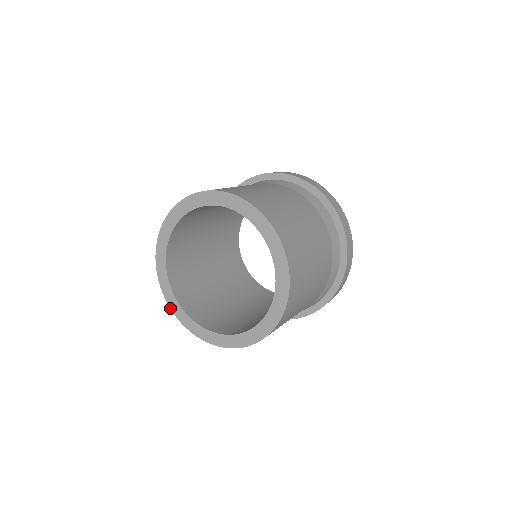
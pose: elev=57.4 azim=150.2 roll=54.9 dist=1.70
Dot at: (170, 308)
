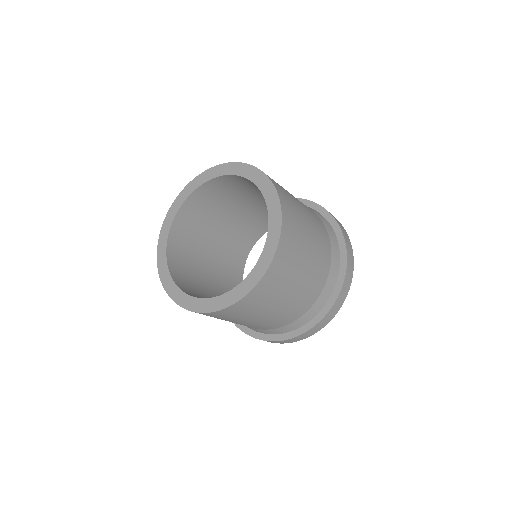
Dot at: (208, 313)
